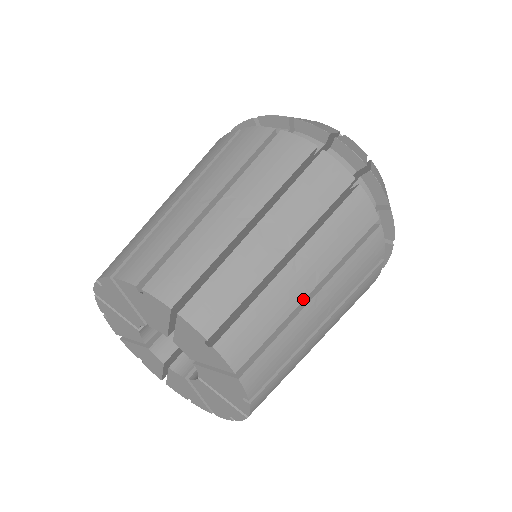
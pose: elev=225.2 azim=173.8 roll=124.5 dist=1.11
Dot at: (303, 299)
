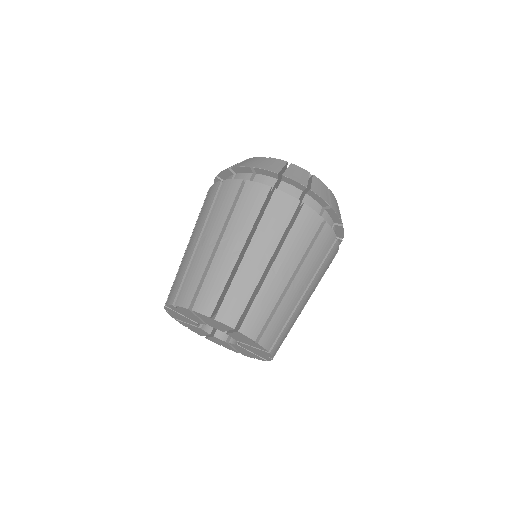
Dot at: (298, 301)
